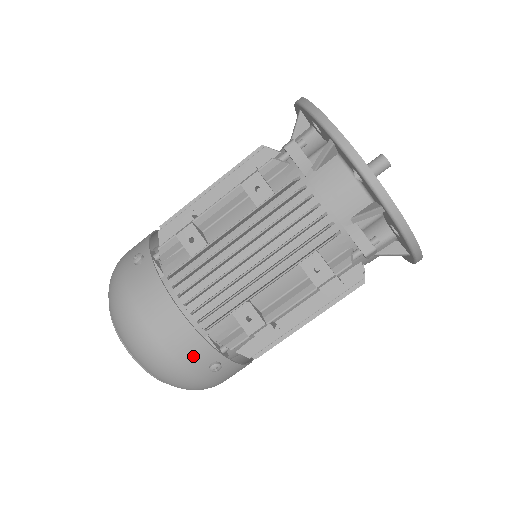
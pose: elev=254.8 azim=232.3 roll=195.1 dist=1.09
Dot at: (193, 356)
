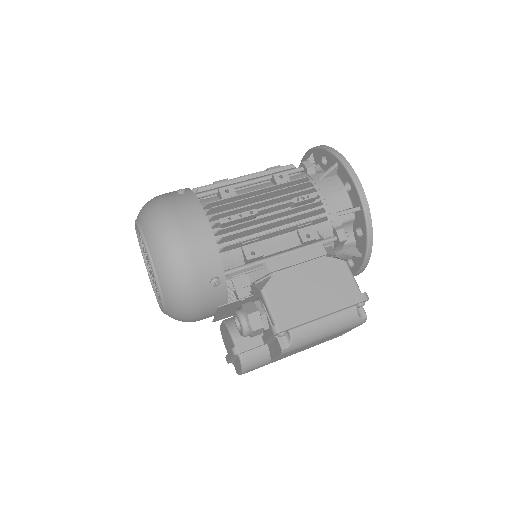
Dot at: occluded
